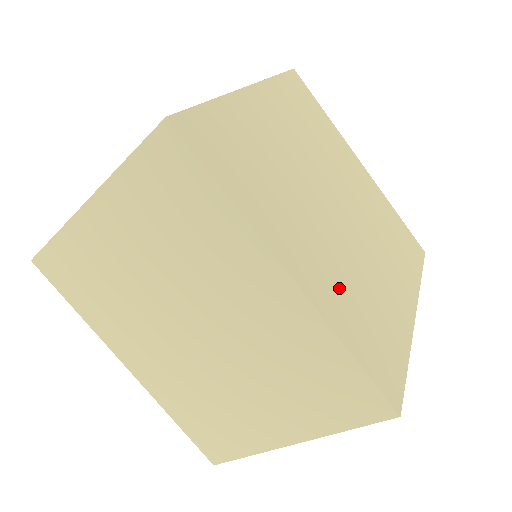
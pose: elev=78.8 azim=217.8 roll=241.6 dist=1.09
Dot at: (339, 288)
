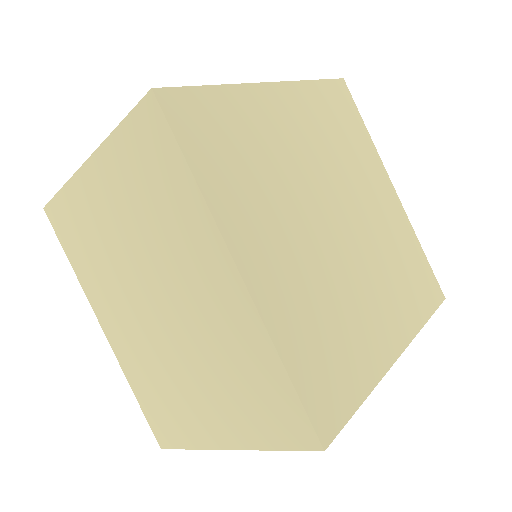
Dot at: (300, 300)
